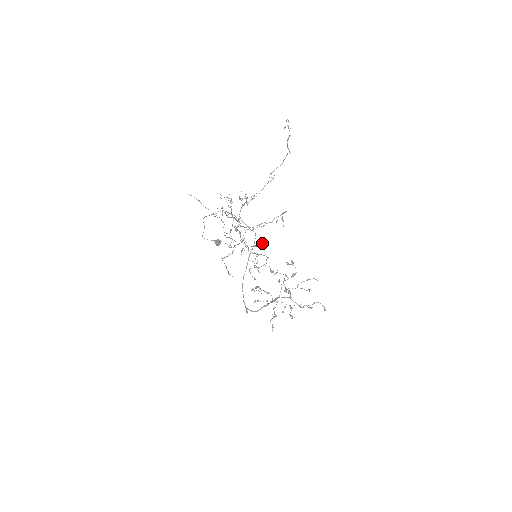
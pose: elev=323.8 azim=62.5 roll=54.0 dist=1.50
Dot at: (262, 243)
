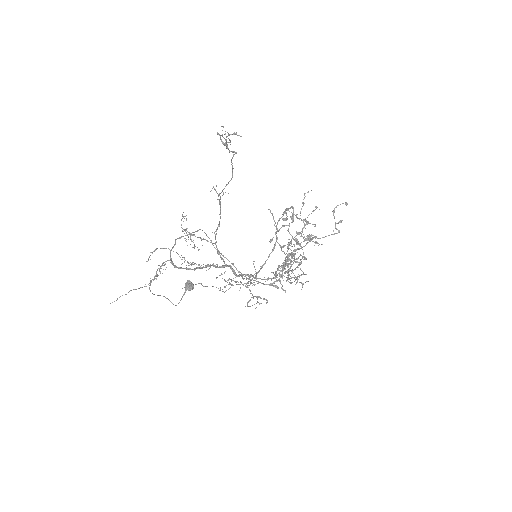
Dot at: occluded
